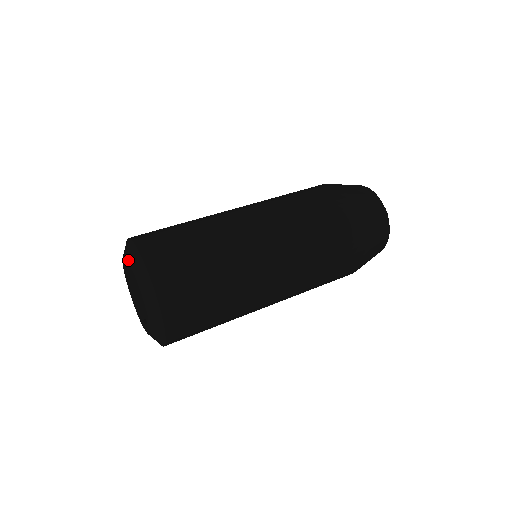
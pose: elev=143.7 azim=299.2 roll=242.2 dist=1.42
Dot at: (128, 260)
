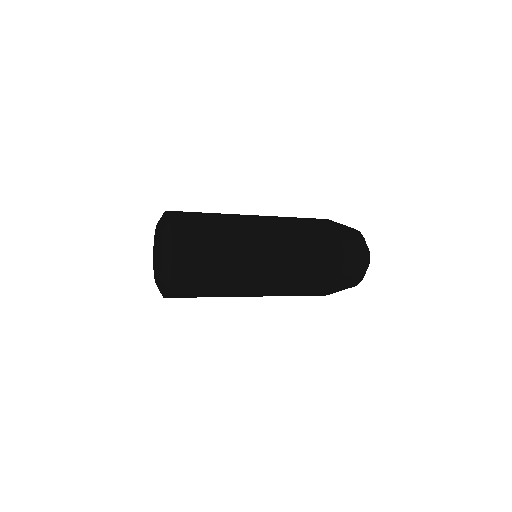
Dot at: (154, 238)
